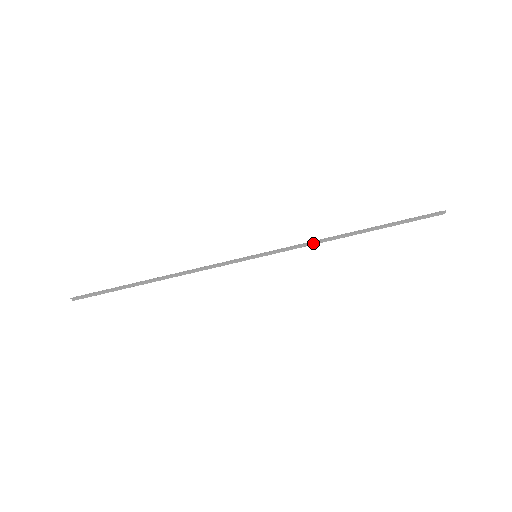
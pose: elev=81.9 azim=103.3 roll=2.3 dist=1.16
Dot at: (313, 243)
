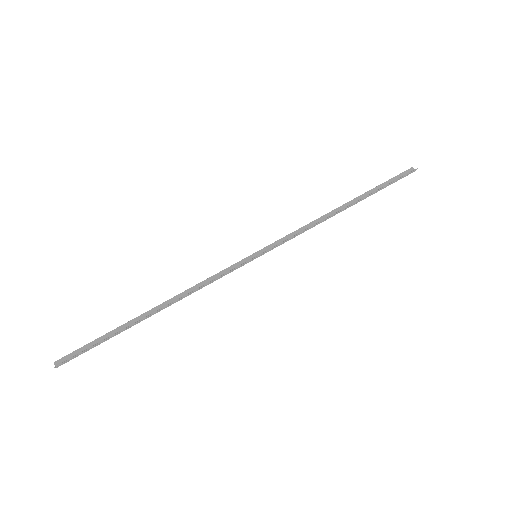
Dot at: (309, 228)
